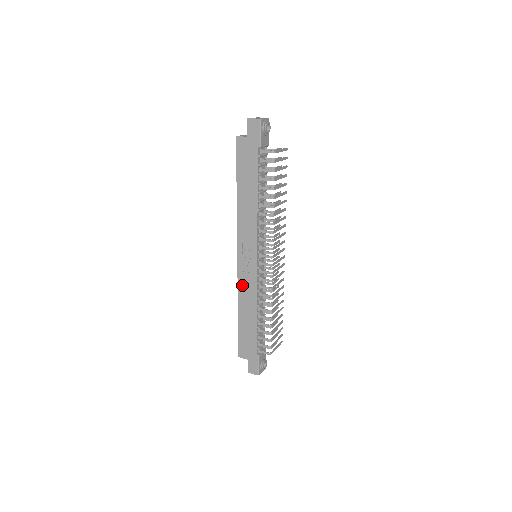
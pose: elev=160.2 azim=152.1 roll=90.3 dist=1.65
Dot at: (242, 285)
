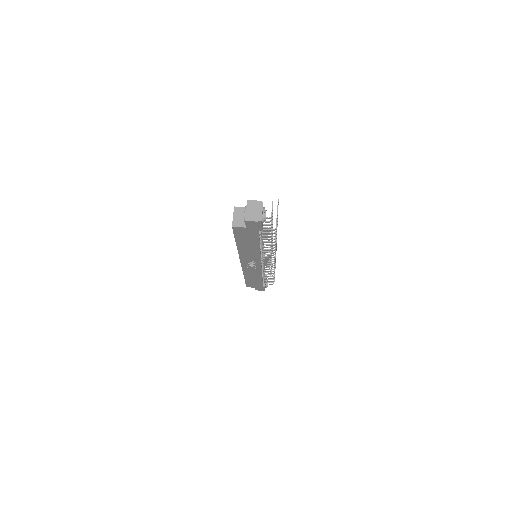
Dot at: (247, 271)
